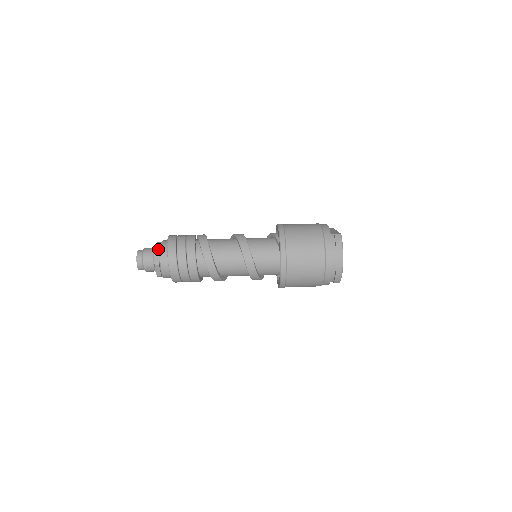
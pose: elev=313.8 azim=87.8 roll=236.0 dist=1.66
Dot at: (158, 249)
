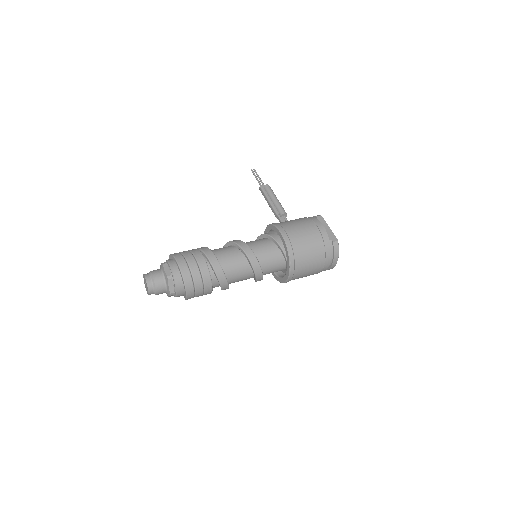
Dot at: (171, 281)
